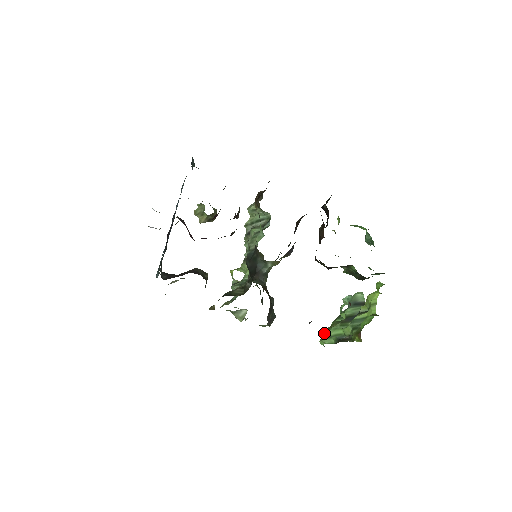
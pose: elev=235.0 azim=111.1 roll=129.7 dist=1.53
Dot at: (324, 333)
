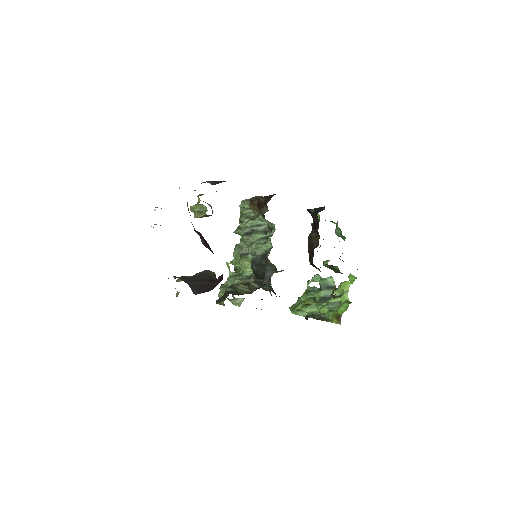
Dot at: (301, 309)
